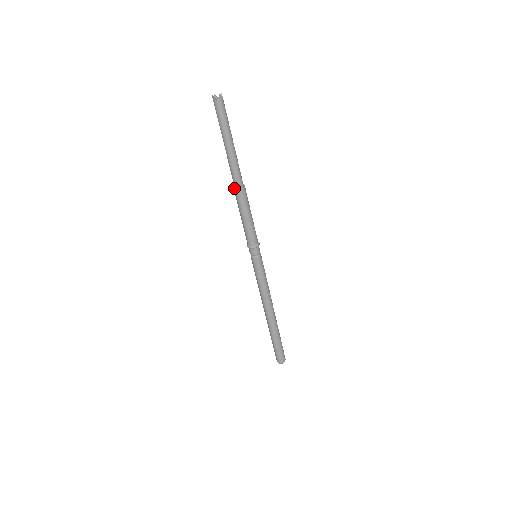
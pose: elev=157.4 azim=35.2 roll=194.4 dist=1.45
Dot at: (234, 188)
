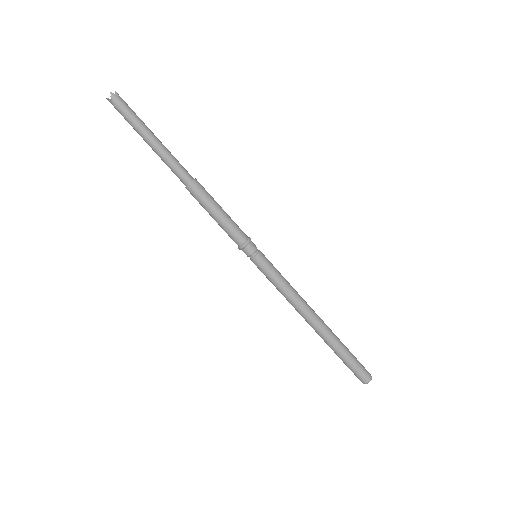
Dot at: (185, 187)
